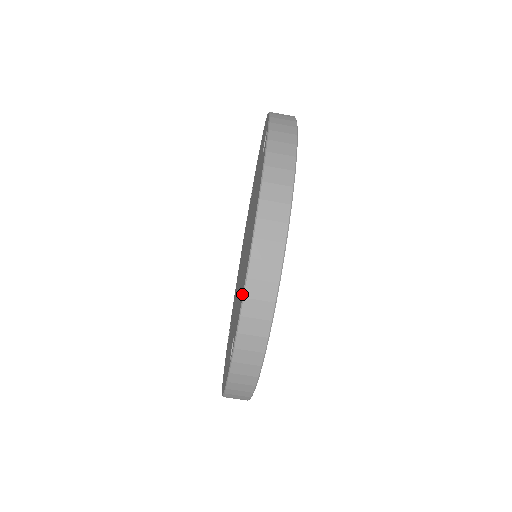
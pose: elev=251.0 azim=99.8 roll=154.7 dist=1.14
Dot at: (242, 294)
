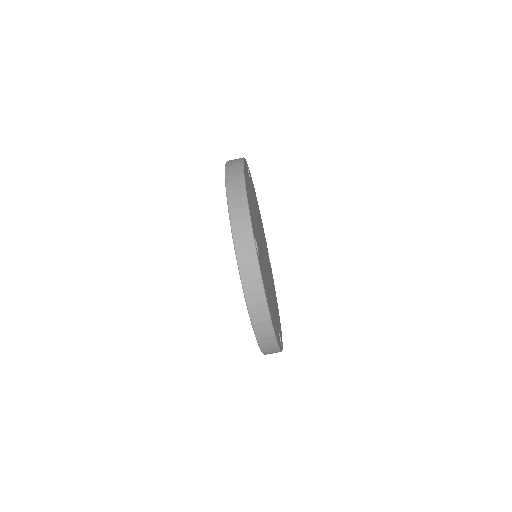
Dot at: occluded
